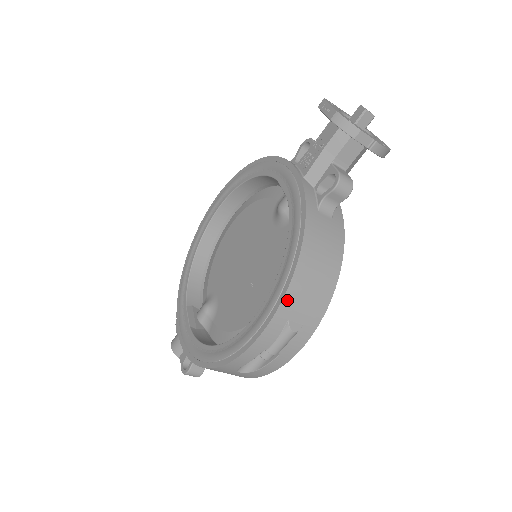
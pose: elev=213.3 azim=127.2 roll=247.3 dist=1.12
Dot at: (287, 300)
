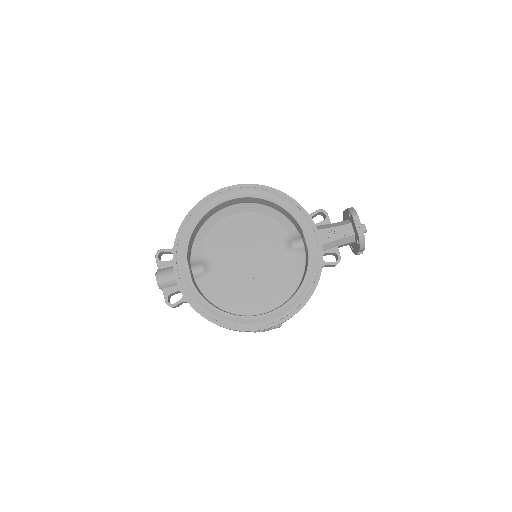
Dot at: occluded
